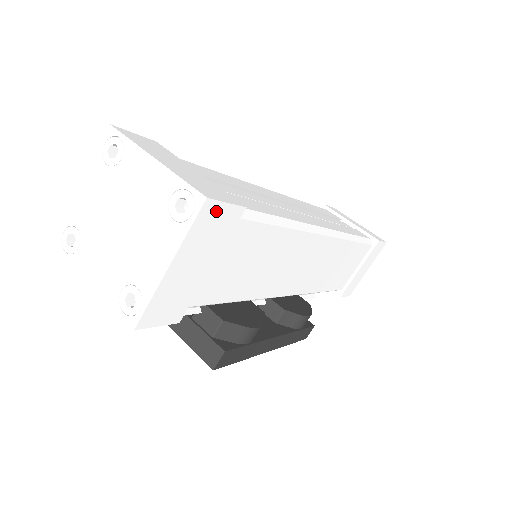
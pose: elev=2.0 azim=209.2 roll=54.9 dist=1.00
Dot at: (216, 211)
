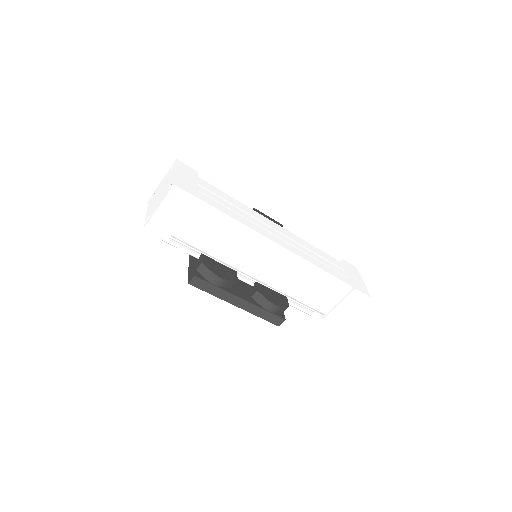
Dot at: (180, 193)
